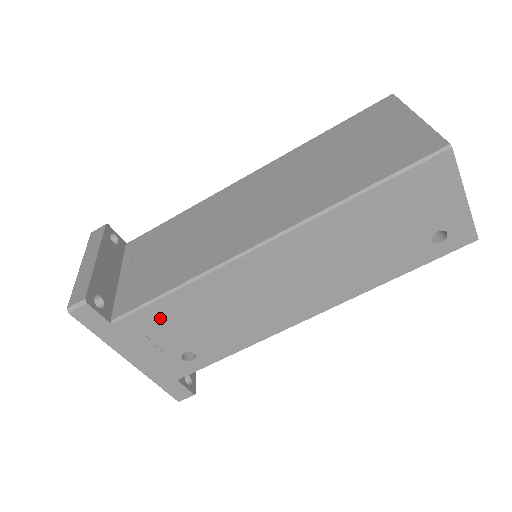
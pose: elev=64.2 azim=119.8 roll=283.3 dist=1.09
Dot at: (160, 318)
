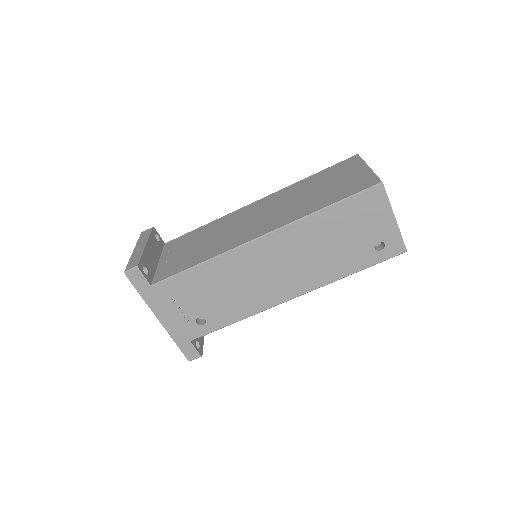
Dot at: (185, 286)
